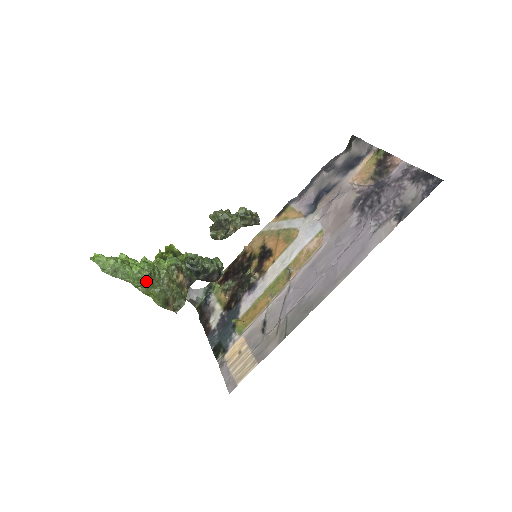
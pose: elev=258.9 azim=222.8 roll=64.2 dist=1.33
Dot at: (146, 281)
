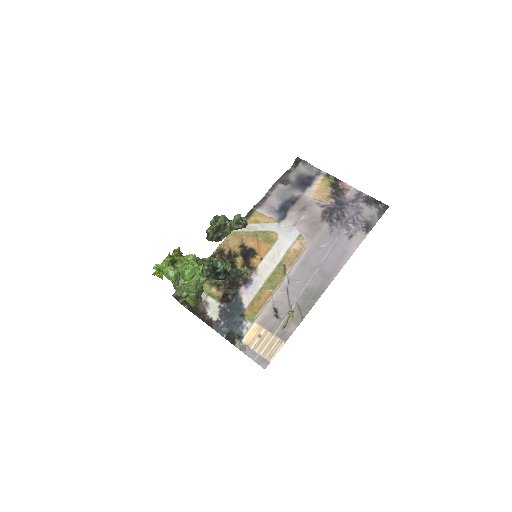
Dot at: (200, 286)
